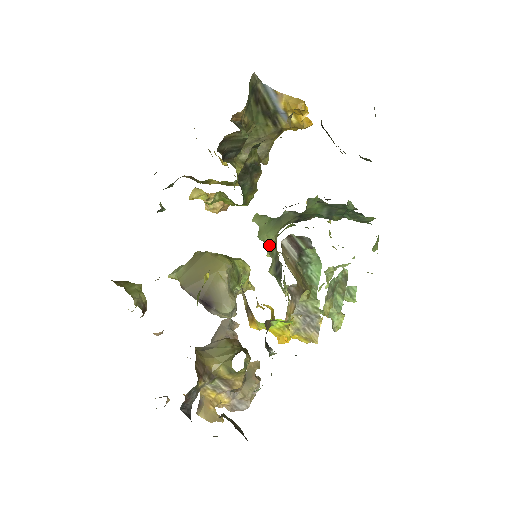
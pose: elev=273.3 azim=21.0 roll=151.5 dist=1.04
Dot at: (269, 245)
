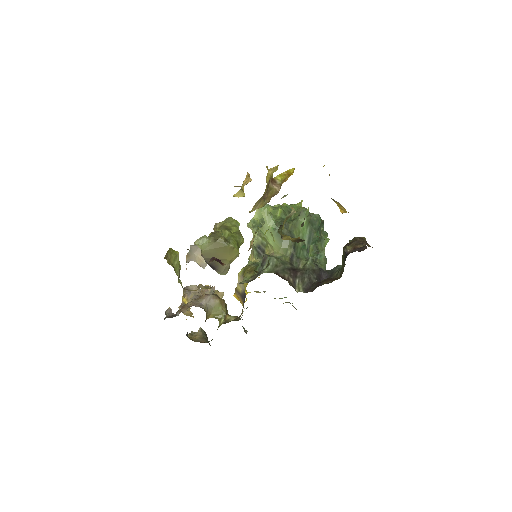
Dot at: (264, 236)
